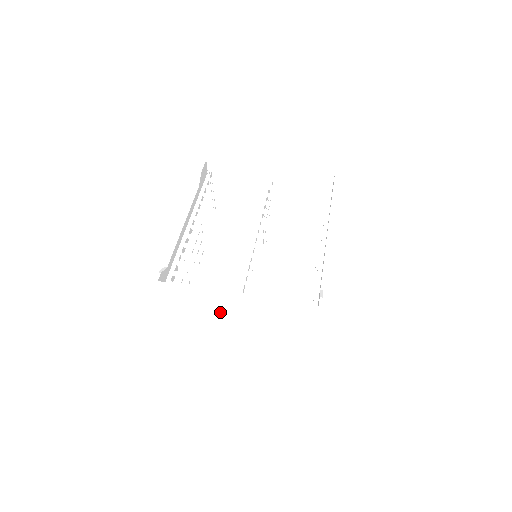
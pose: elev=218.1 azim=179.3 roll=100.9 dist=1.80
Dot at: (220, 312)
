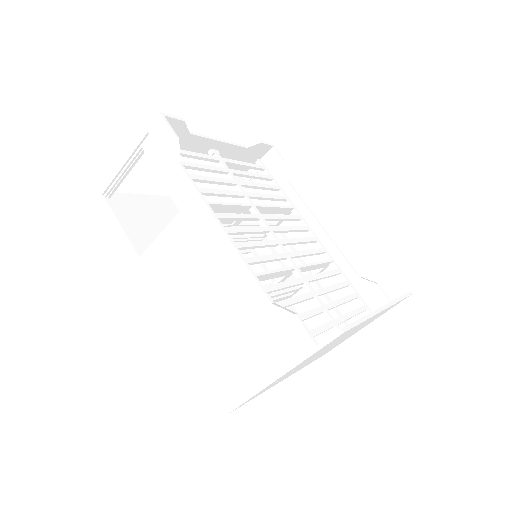
Dot at: occluded
